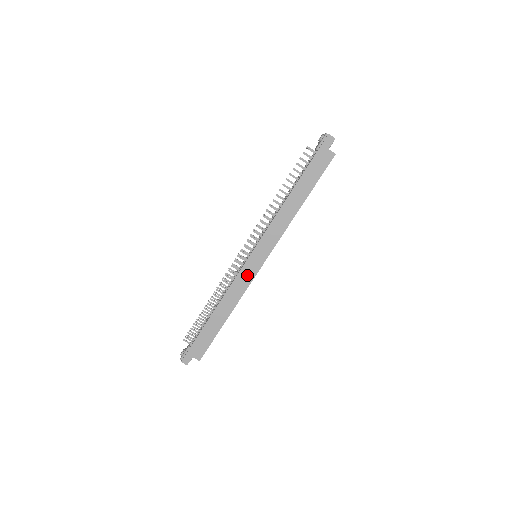
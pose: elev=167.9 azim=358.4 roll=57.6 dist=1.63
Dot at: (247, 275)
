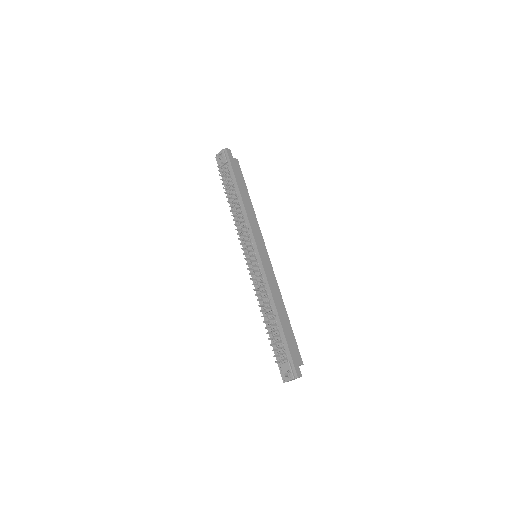
Dot at: (268, 269)
